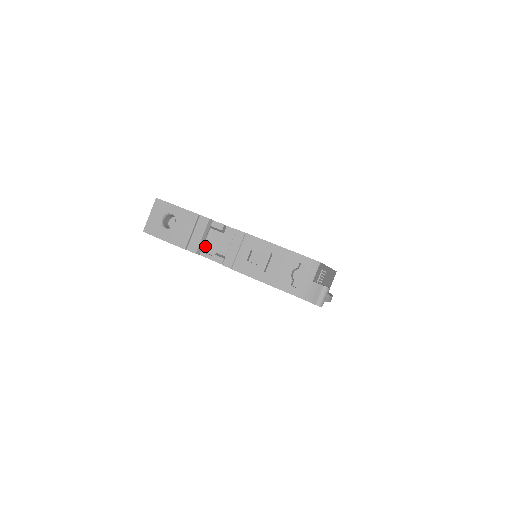
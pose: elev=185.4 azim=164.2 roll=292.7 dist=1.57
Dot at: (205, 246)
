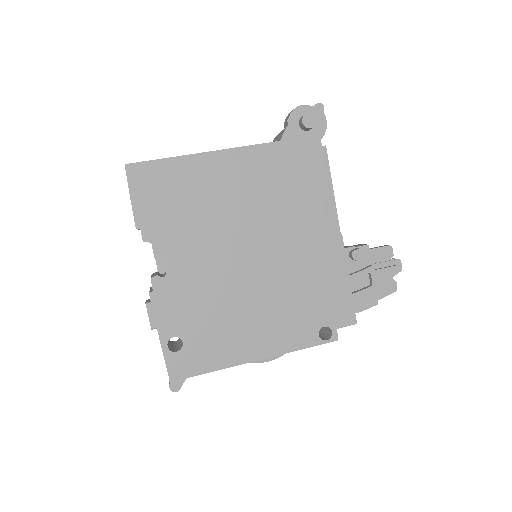
Dot at: occluded
